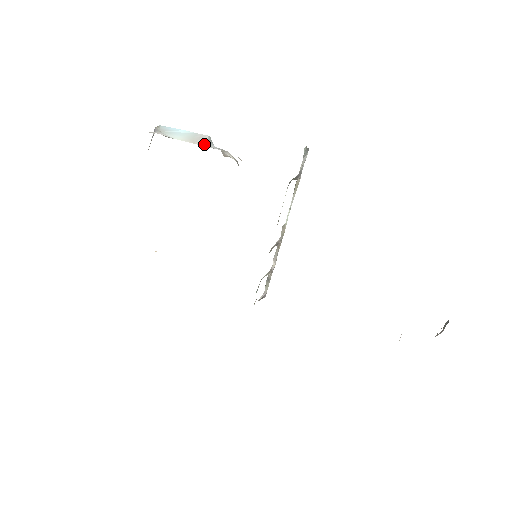
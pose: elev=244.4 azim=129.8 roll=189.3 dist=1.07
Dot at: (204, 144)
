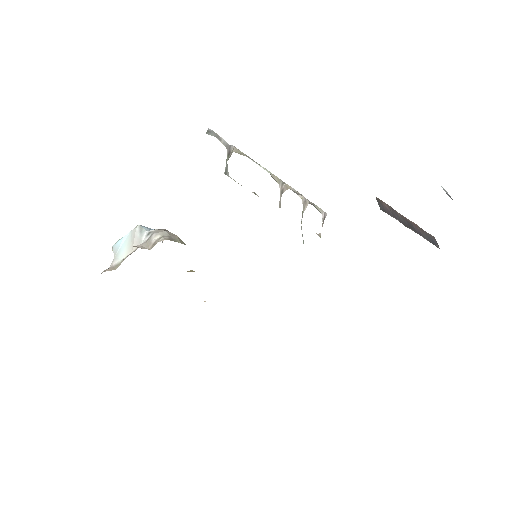
Dot at: (138, 243)
